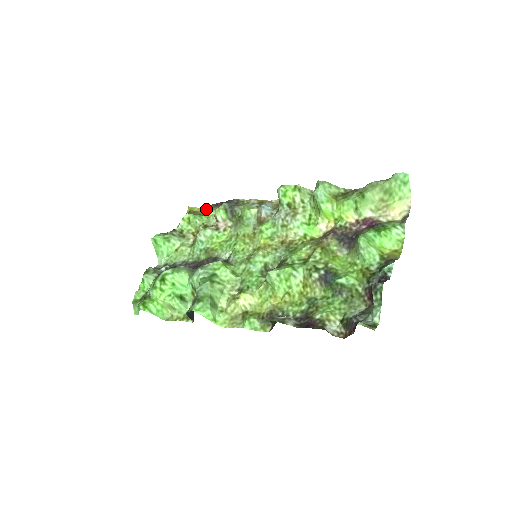
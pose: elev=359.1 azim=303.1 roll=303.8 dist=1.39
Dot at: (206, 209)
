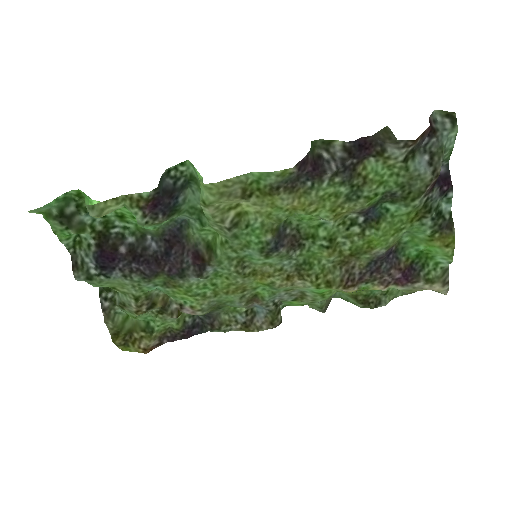
Dot at: (153, 343)
